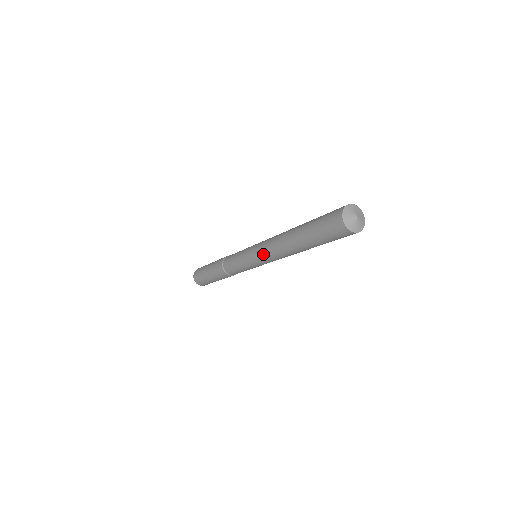
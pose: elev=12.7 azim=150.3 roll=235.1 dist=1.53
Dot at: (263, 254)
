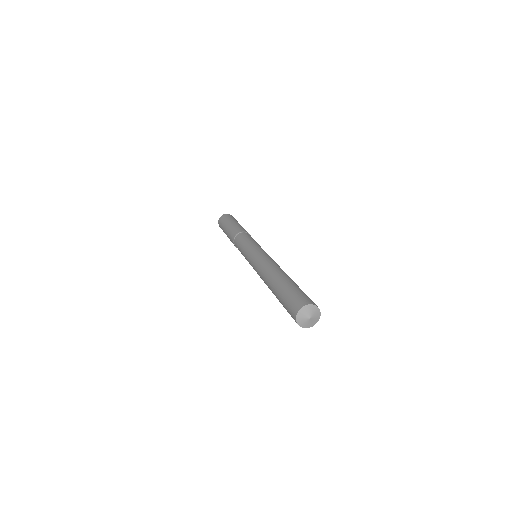
Dot at: (255, 265)
